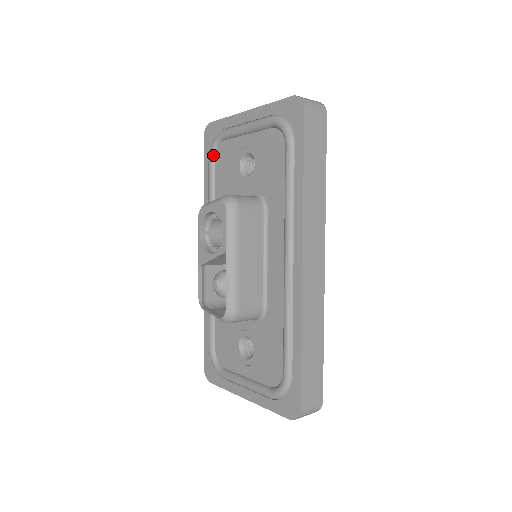
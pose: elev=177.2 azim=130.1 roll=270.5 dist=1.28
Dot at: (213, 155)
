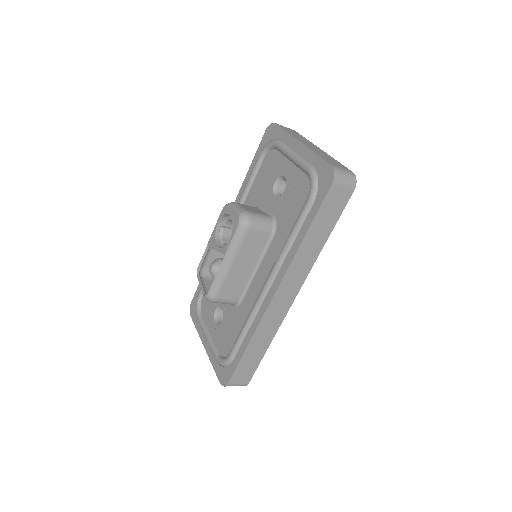
Dot at: (264, 154)
